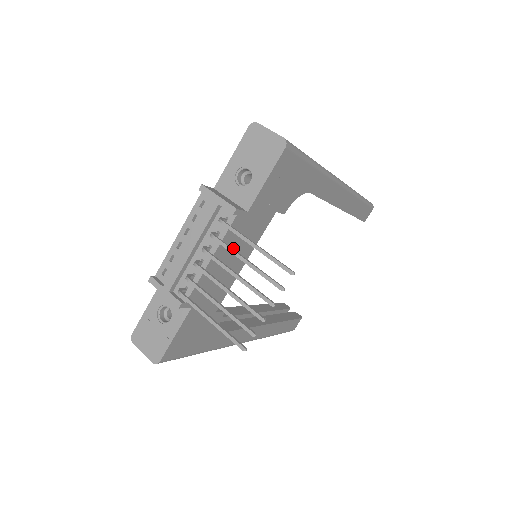
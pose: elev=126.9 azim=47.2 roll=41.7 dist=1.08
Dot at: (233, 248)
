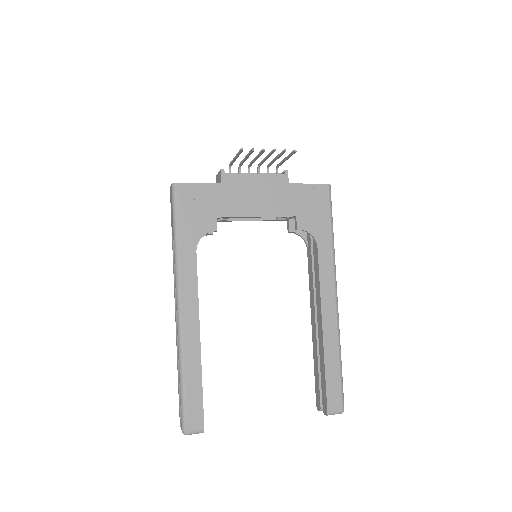
Dot at: (266, 191)
